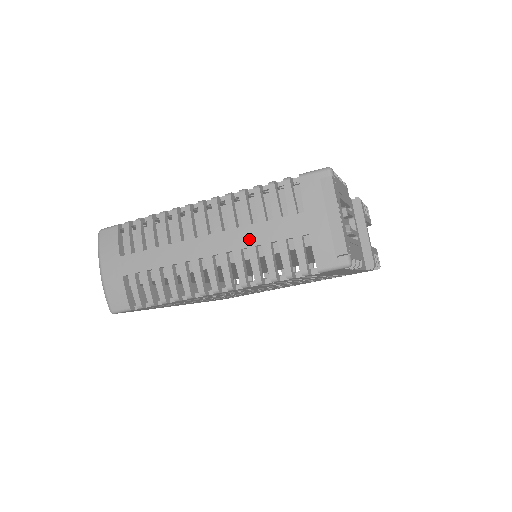
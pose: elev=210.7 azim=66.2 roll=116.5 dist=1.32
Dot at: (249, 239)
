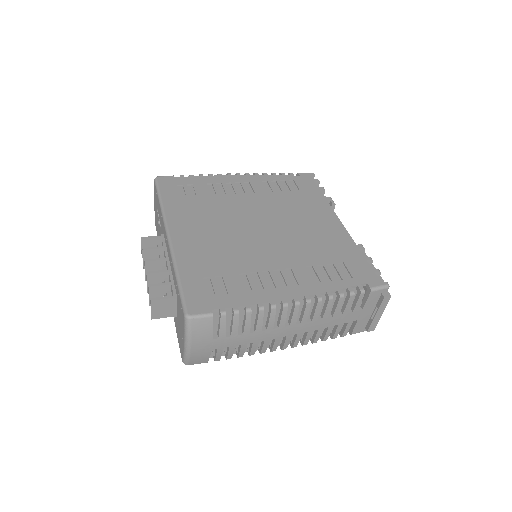
Dot at: (322, 325)
